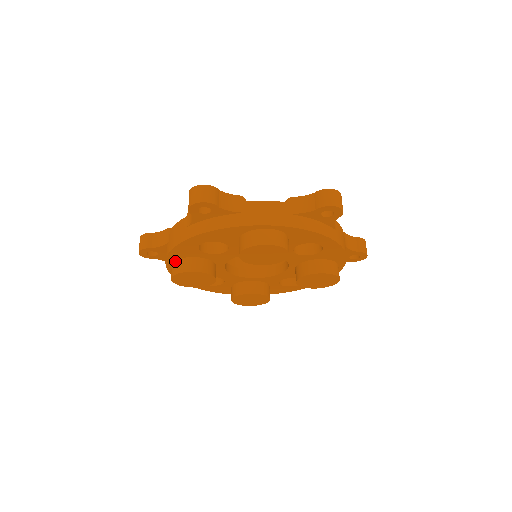
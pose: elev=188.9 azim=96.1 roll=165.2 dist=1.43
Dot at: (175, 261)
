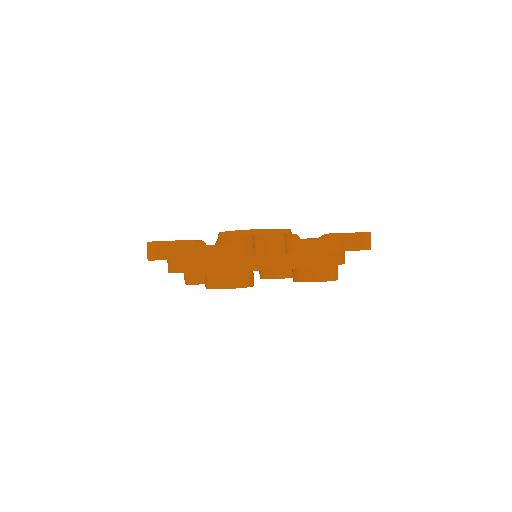
Dot at: occluded
